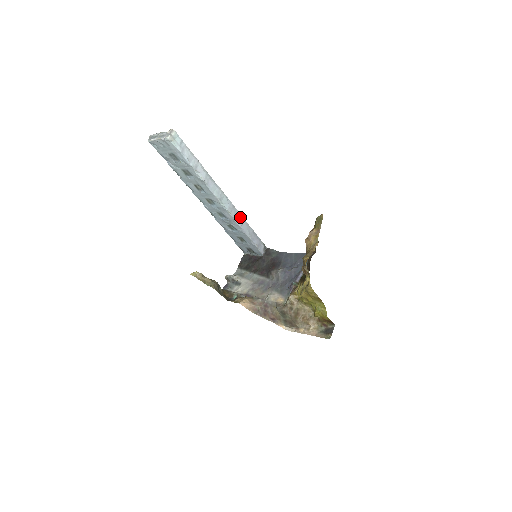
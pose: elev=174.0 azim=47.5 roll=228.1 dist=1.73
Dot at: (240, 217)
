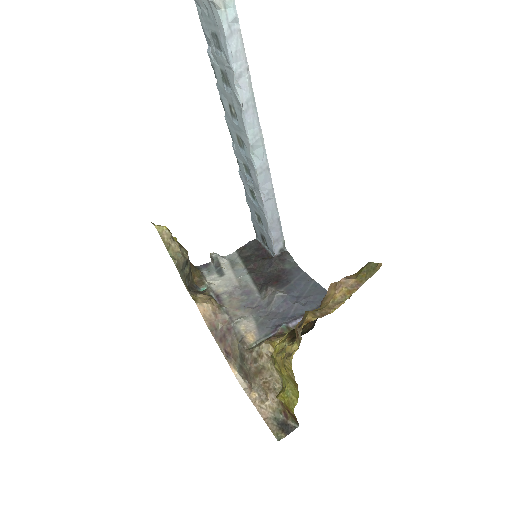
Dot at: (270, 188)
